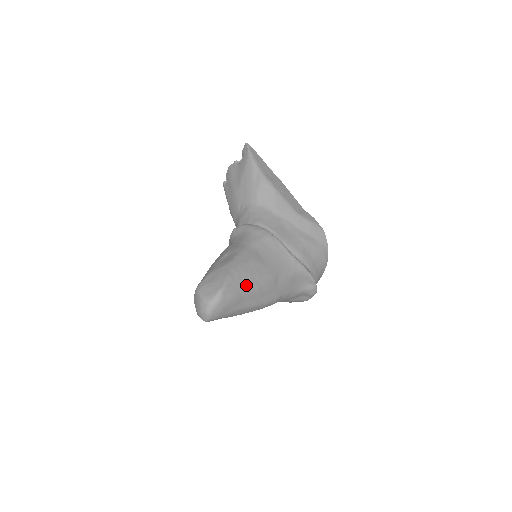
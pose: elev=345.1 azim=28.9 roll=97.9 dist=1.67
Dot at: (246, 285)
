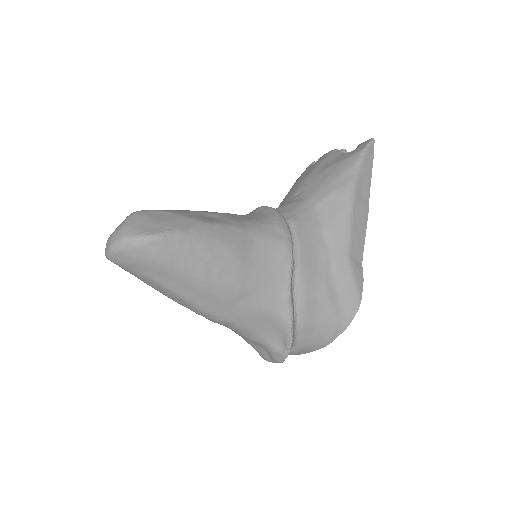
Dot at: (192, 263)
